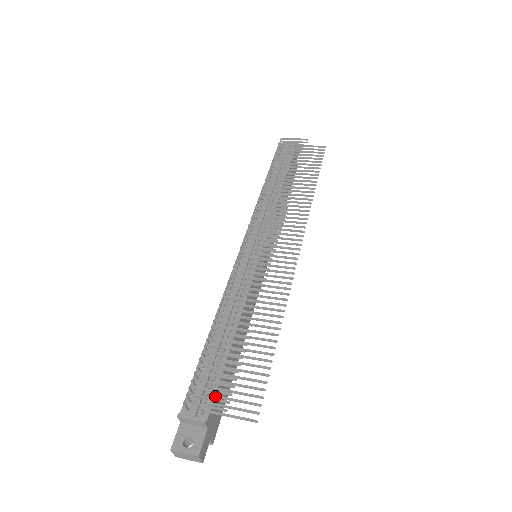
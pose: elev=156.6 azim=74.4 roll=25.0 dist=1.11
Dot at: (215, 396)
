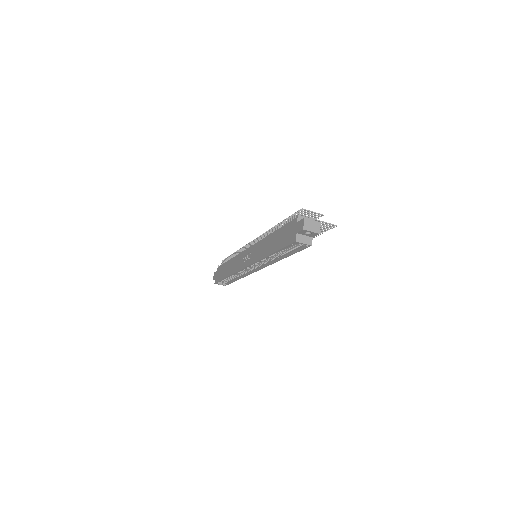
Dot at: occluded
